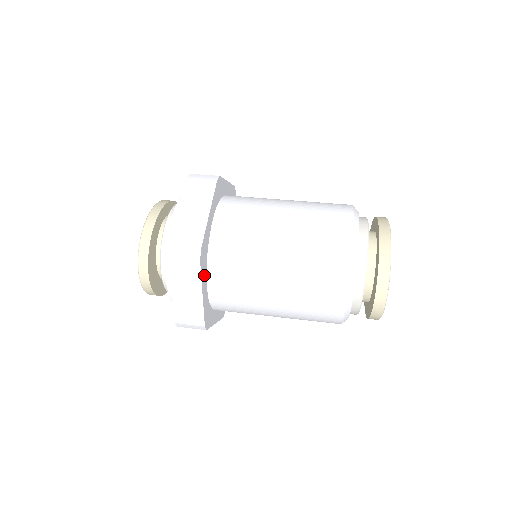
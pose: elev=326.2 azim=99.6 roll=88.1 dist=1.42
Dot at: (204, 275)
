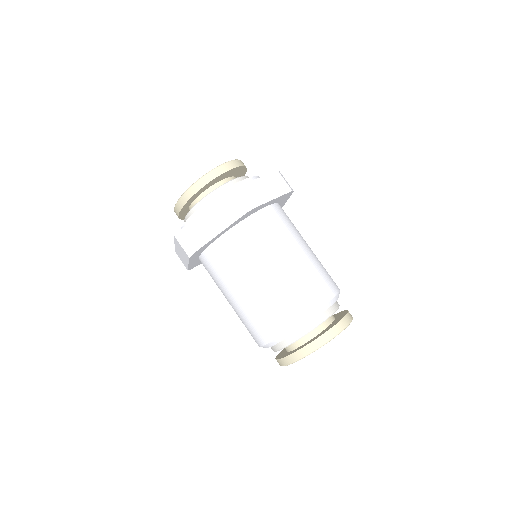
Dot at: occluded
